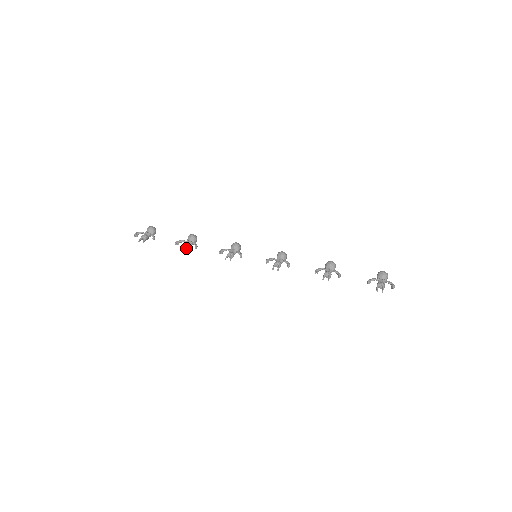
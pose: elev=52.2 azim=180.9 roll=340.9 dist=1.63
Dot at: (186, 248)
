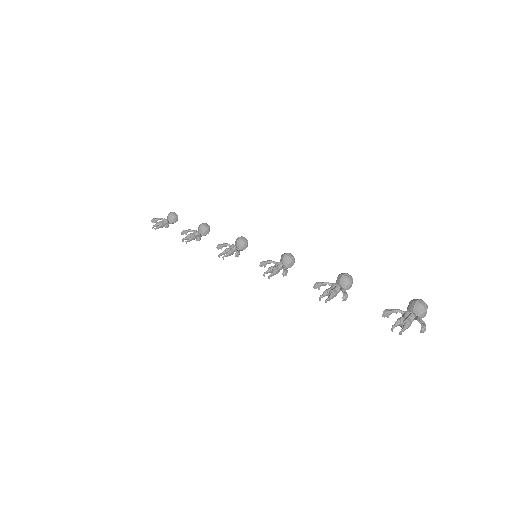
Dot at: (188, 239)
